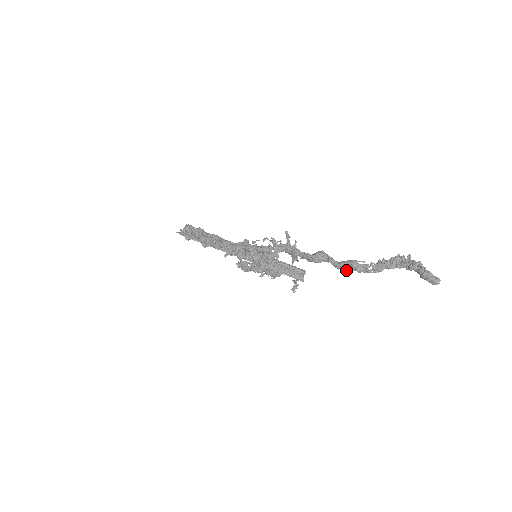
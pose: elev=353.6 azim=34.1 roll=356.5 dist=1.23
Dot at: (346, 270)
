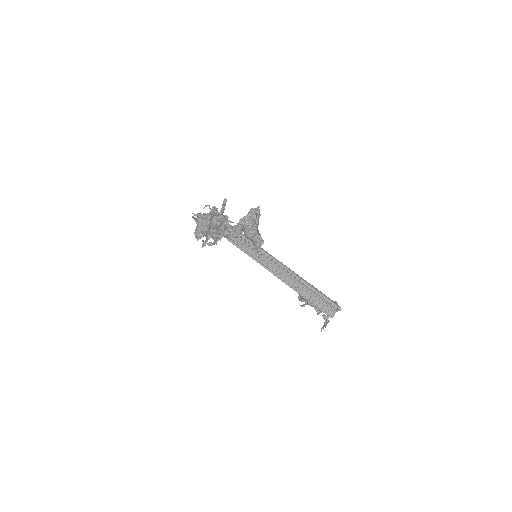
Dot at: (218, 233)
